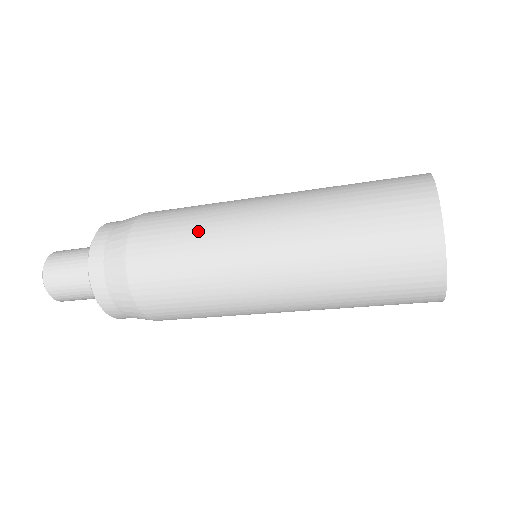
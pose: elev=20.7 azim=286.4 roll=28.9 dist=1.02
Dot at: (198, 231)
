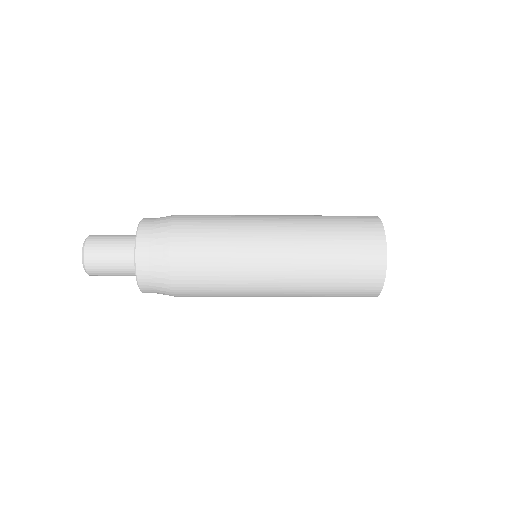
Dot at: (227, 268)
